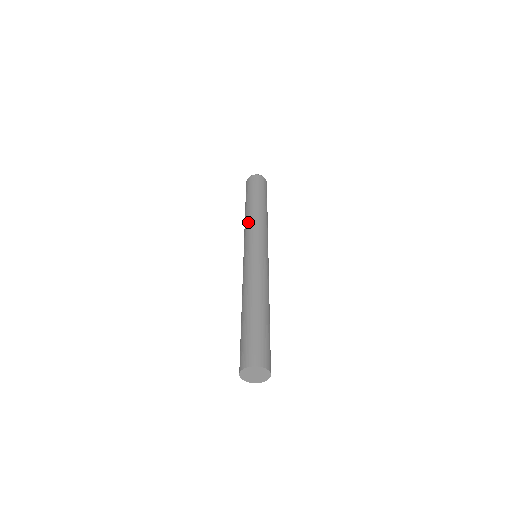
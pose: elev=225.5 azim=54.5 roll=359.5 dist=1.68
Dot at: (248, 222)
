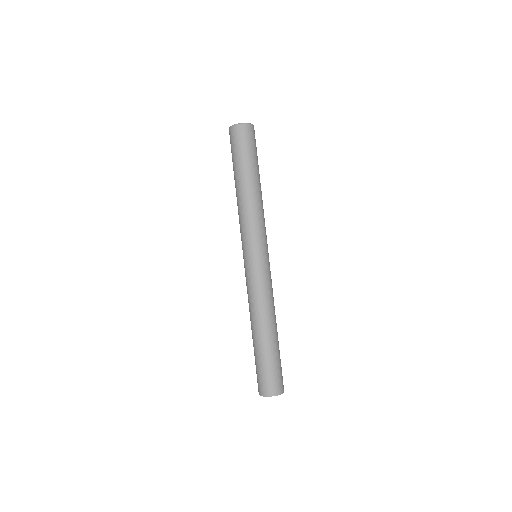
Dot at: (249, 213)
